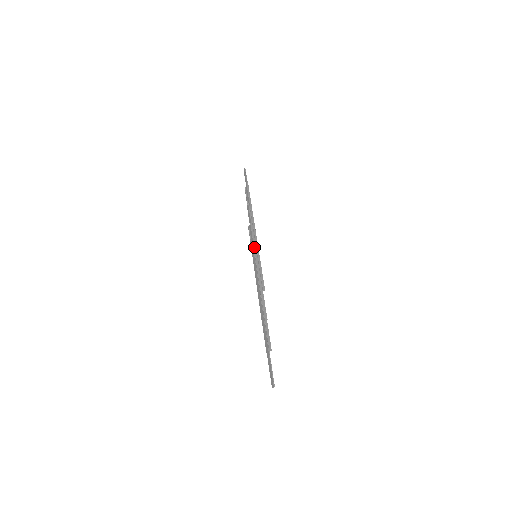
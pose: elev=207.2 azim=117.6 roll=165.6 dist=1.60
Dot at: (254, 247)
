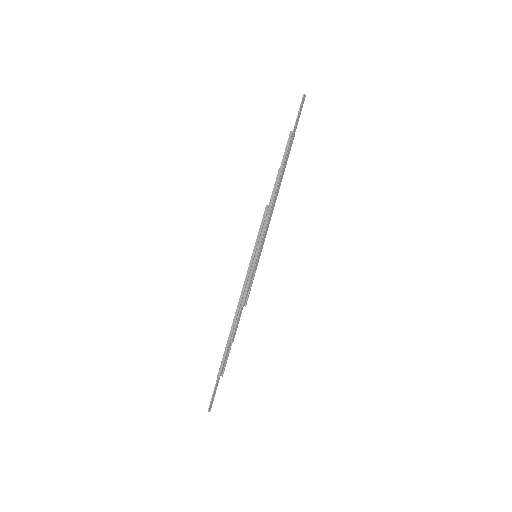
Dot at: (255, 245)
